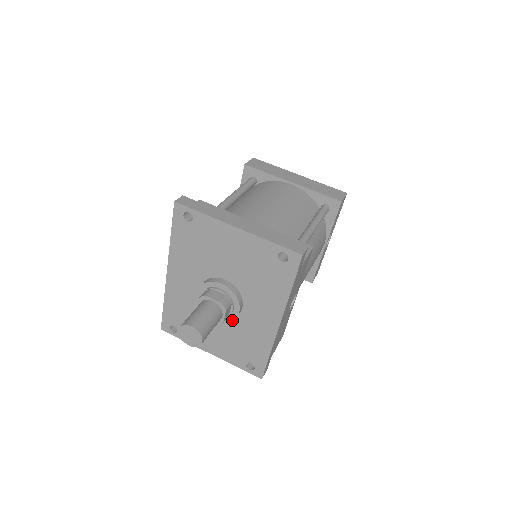
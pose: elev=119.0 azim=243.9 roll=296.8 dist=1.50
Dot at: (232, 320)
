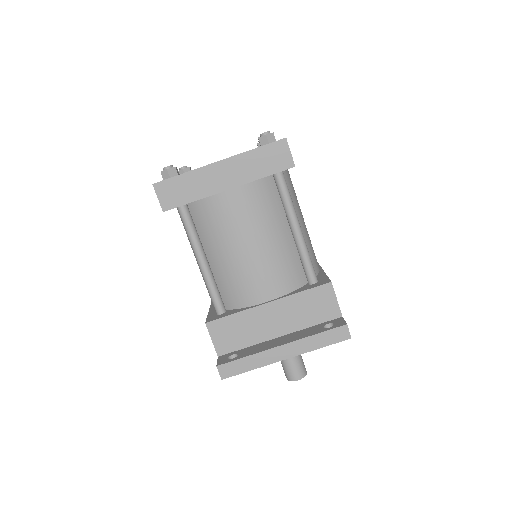
Dot at: occluded
